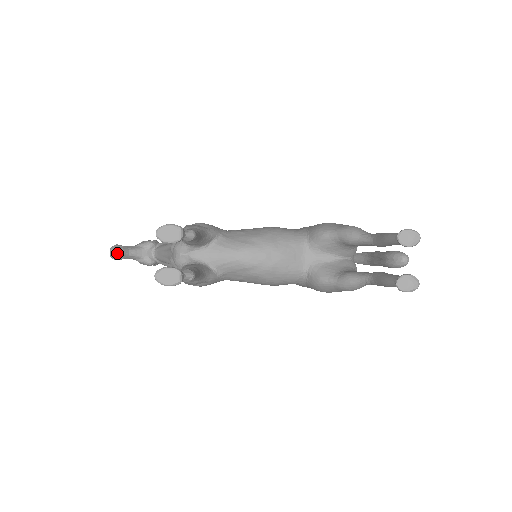
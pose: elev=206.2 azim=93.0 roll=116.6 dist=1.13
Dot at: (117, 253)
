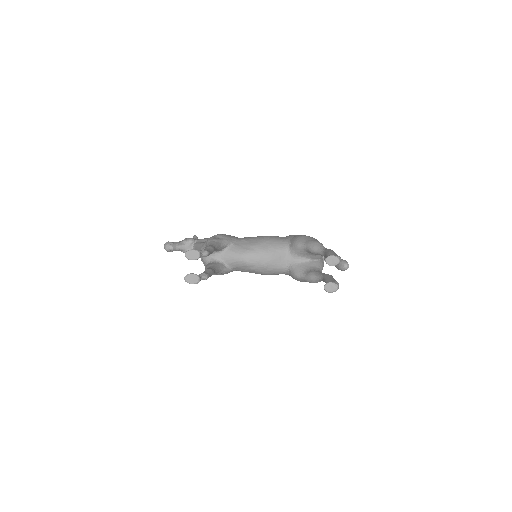
Dot at: (169, 248)
